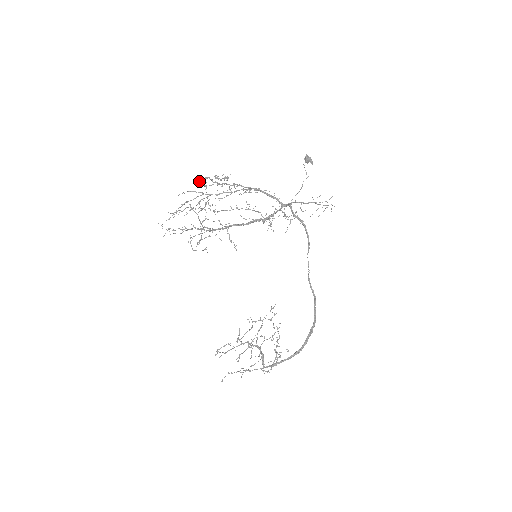
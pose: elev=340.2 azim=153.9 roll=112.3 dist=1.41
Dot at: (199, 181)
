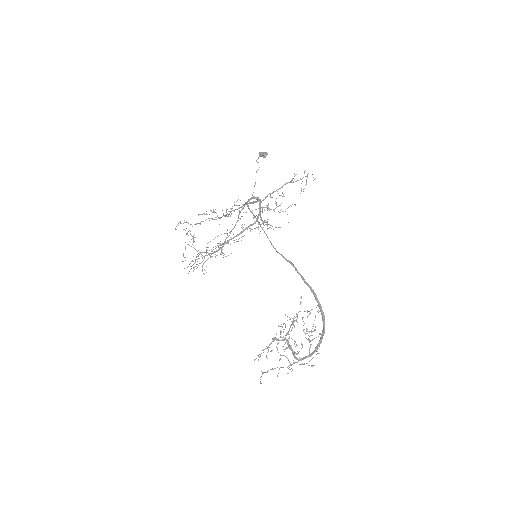
Dot at: (195, 224)
